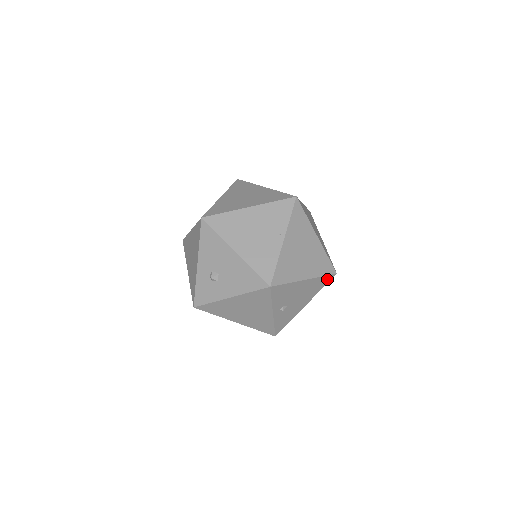
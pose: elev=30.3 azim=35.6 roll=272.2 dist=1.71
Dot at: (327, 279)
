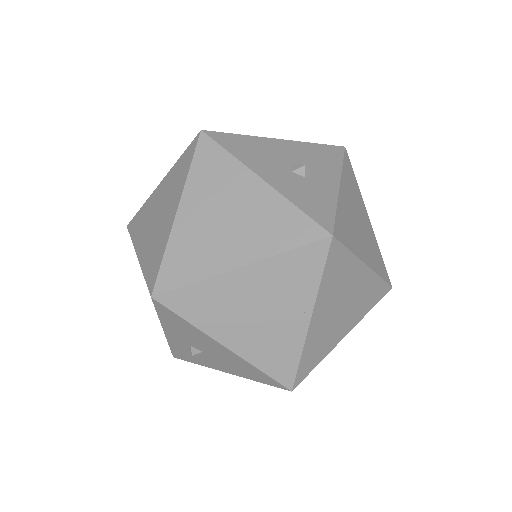
Dot at: occluded
